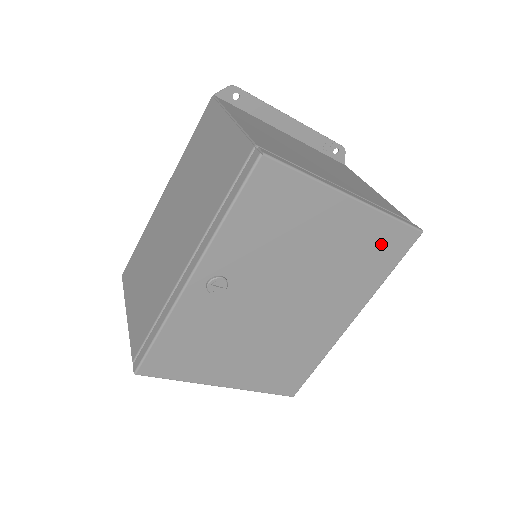
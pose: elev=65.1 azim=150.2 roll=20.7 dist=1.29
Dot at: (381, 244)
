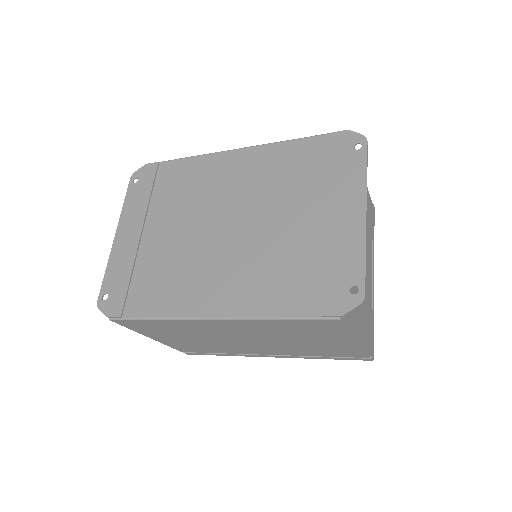
Dot at: occluded
